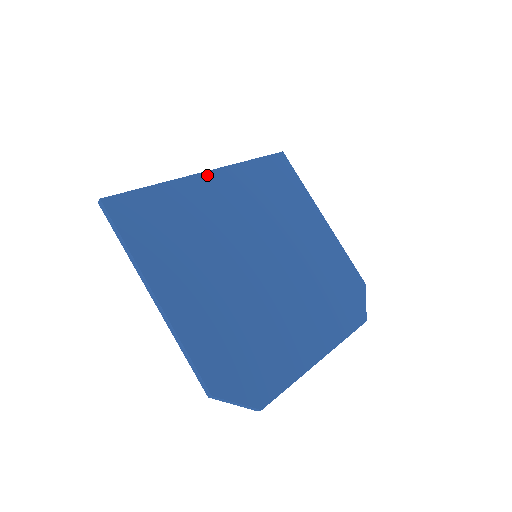
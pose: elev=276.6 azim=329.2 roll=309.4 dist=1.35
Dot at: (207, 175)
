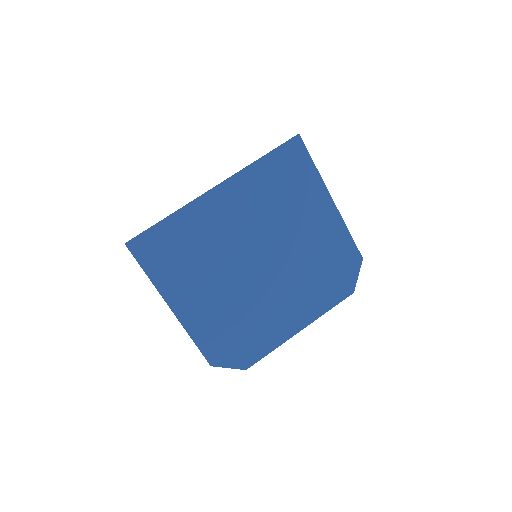
Dot at: (214, 192)
